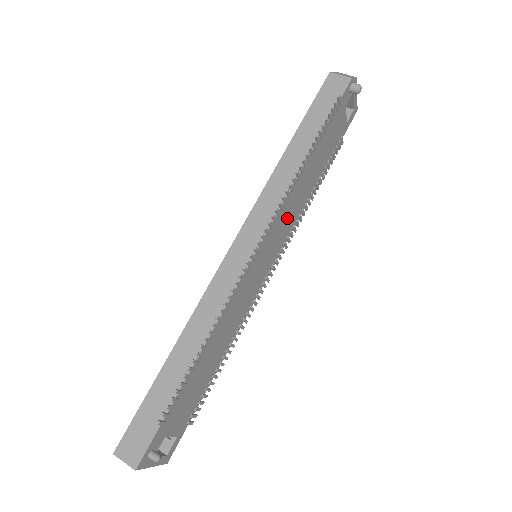
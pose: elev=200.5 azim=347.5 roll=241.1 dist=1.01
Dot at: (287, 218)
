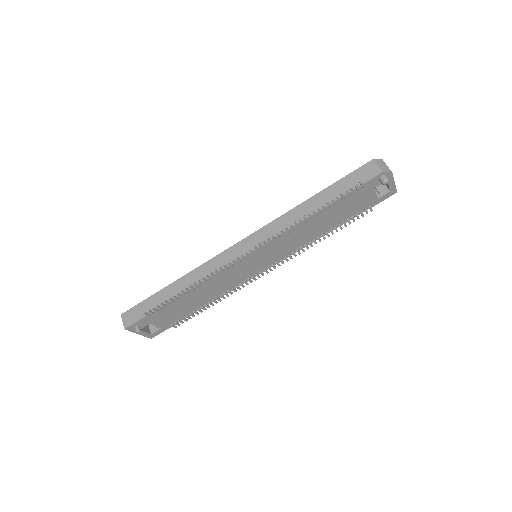
Dot at: (288, 243)
